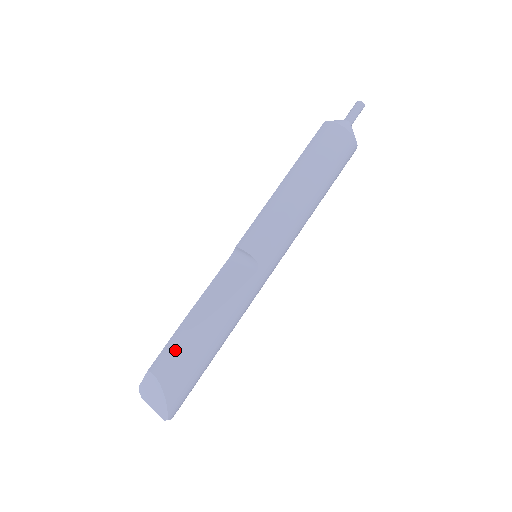
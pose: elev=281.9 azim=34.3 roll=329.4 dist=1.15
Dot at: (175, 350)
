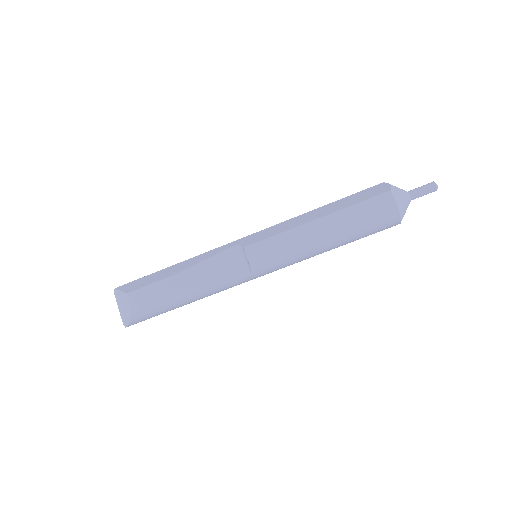
Dot at: (153, 296)
